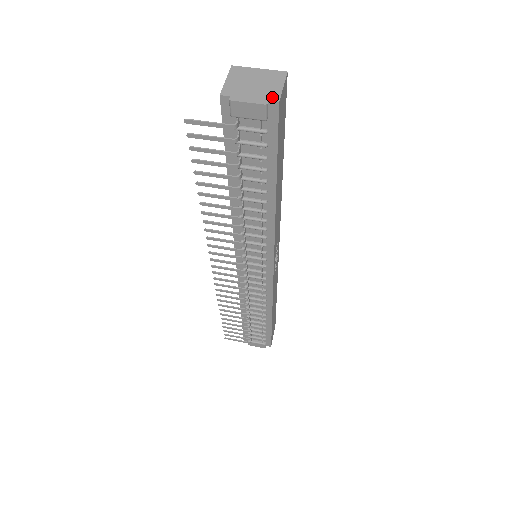
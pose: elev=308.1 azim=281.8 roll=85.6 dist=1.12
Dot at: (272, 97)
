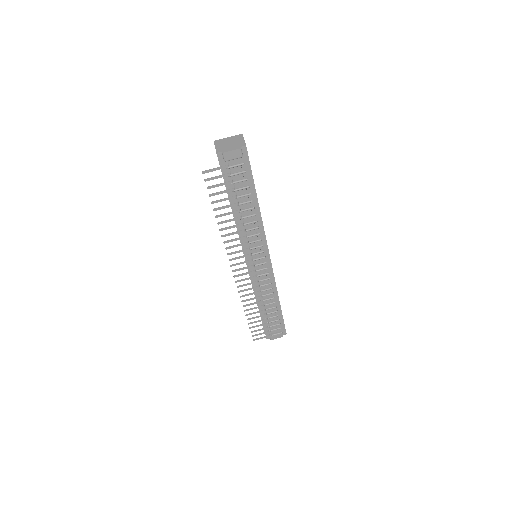
Dot at: (242, 145)
